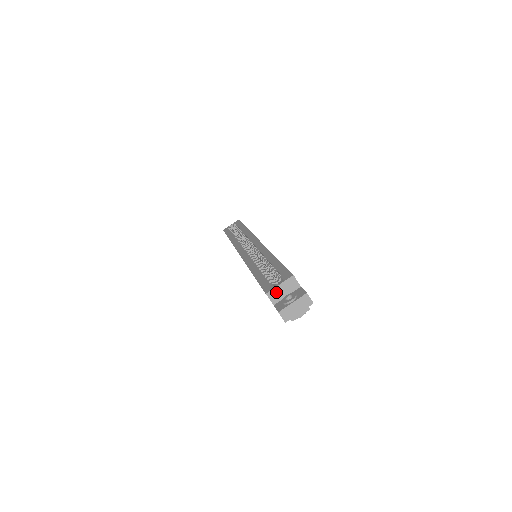
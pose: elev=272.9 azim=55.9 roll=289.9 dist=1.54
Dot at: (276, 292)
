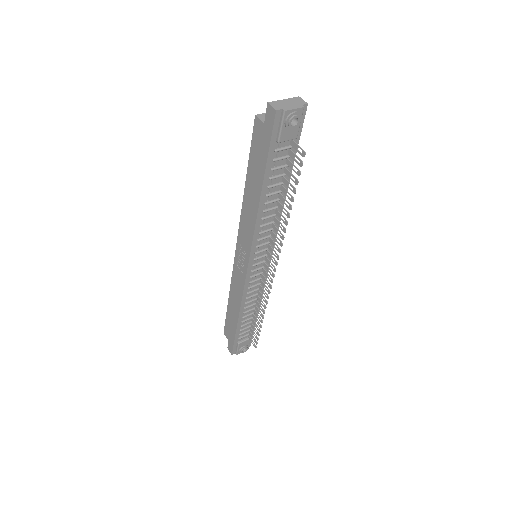
Dot at: occluded
